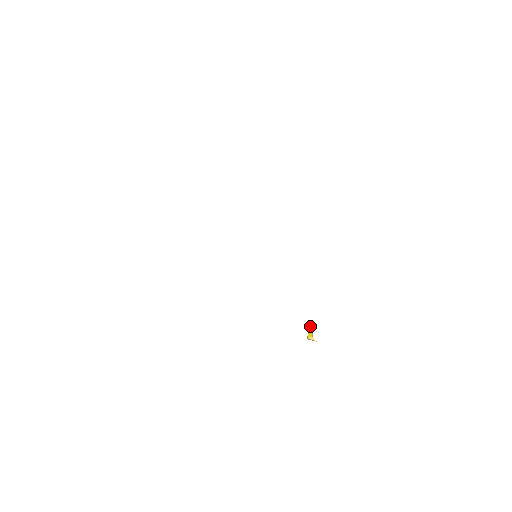
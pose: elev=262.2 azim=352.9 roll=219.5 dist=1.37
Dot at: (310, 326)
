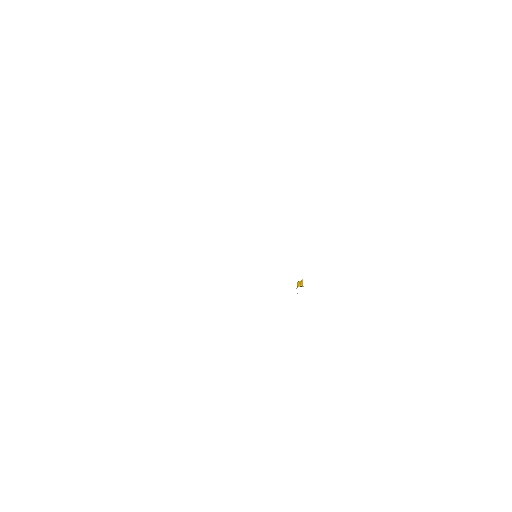
Dot at: (301, 282)
